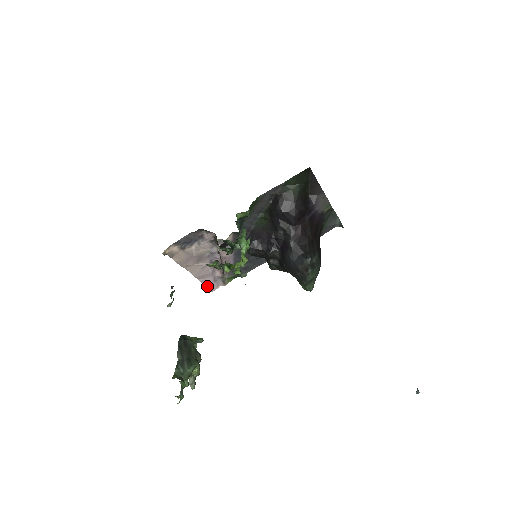
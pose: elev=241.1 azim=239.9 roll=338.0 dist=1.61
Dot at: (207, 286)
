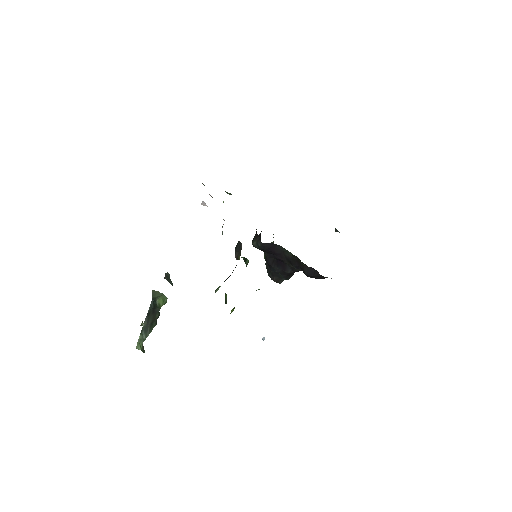
Dot at: occluded
